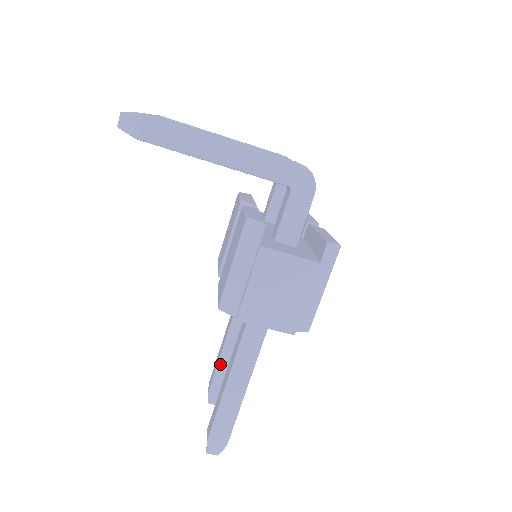
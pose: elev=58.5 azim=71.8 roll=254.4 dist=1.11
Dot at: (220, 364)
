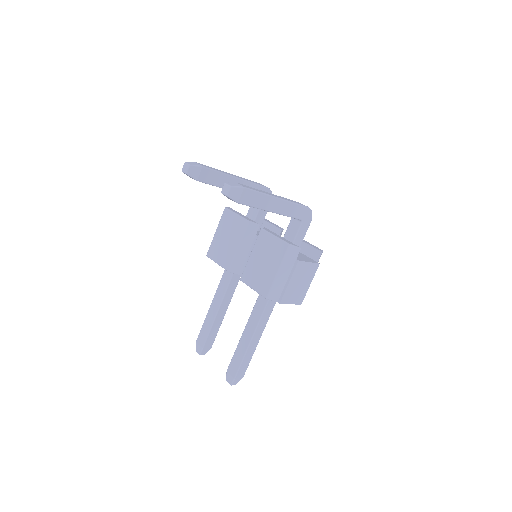
Dot at: (212, 327)
